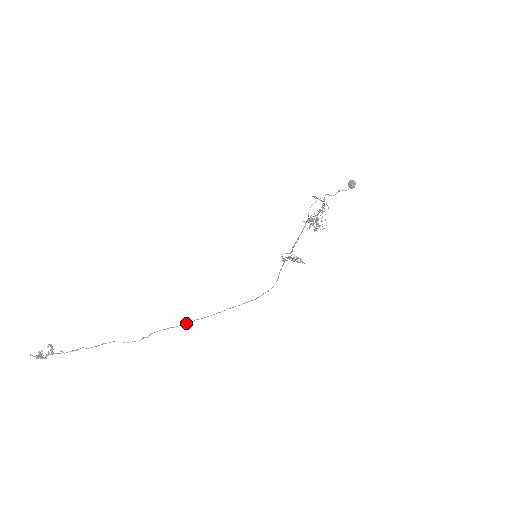
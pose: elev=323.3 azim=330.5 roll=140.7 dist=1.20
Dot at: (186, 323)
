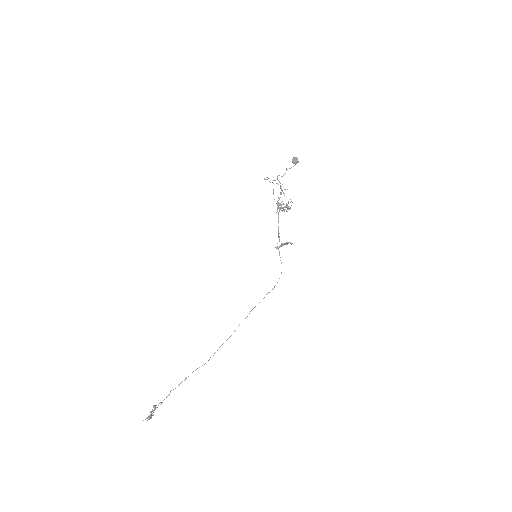
Dot at: (234, 331)
